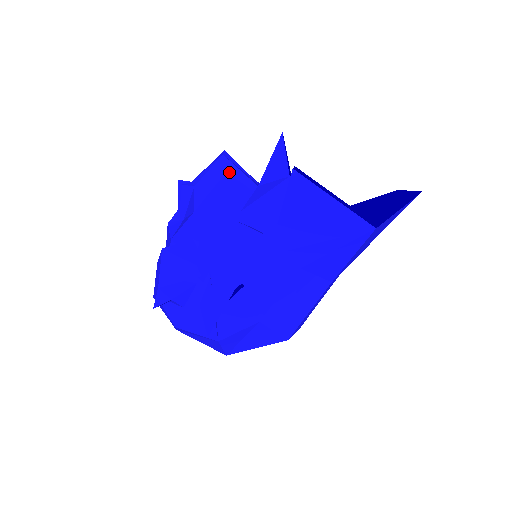
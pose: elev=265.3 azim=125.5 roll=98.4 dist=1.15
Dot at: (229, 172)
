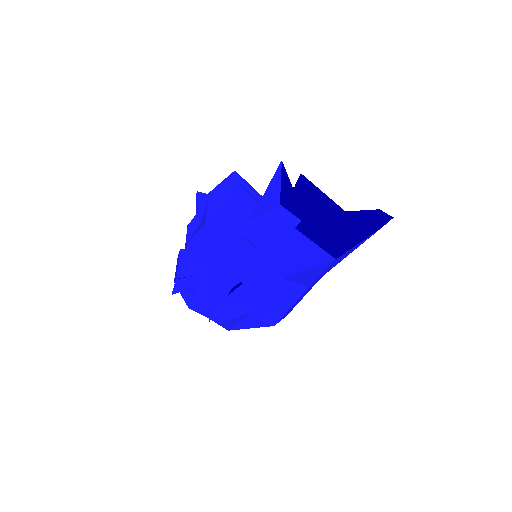
Dot at: (235, 192)
